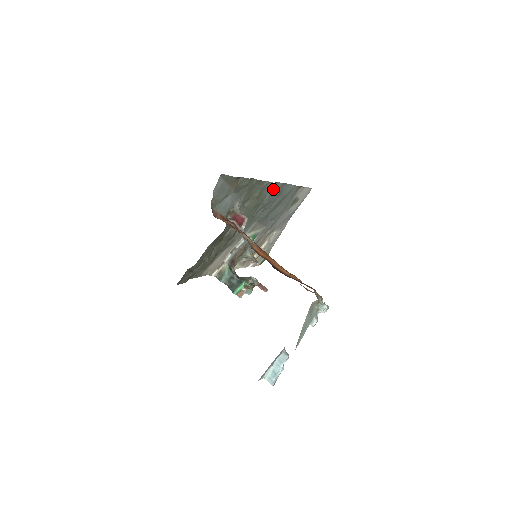
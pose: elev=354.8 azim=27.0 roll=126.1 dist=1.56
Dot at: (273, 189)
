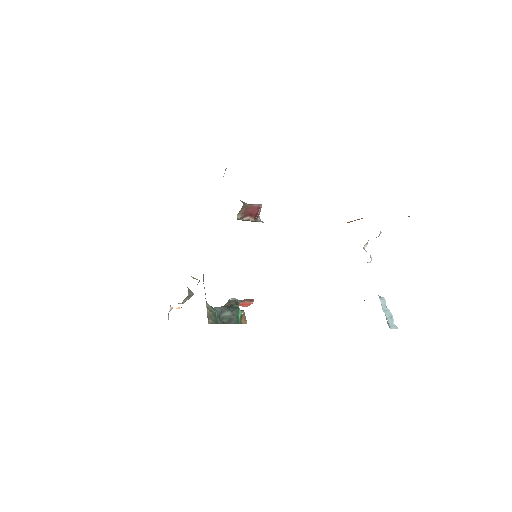
Dot at: occluded
